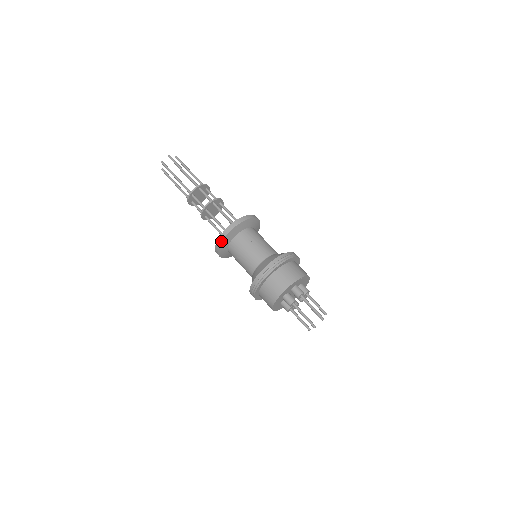
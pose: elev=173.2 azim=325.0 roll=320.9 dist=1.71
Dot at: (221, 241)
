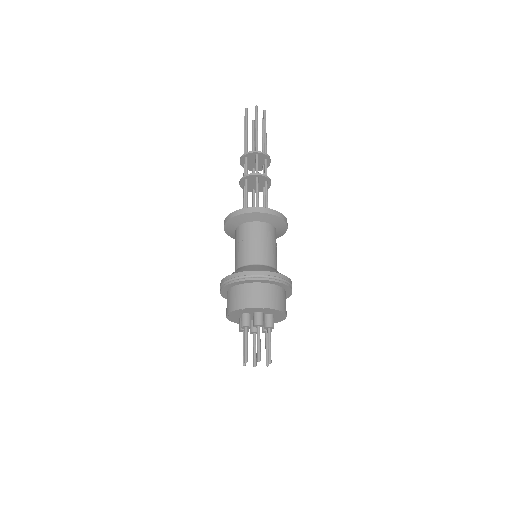
Dot at: (228, 219)
